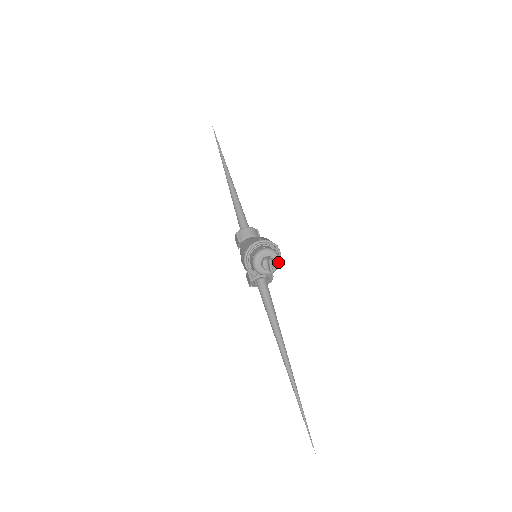
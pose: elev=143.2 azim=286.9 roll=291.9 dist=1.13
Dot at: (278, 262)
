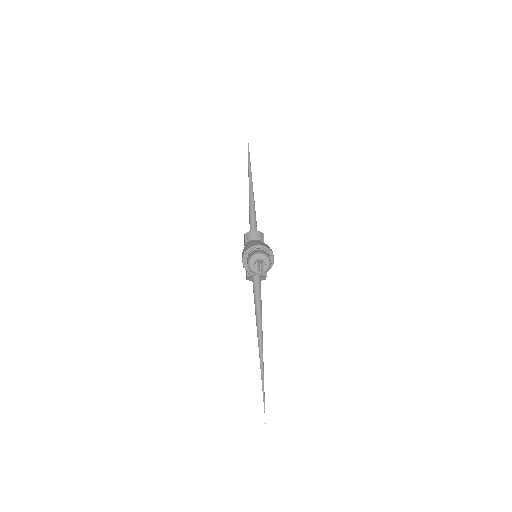
Dot at: (269, 265)
